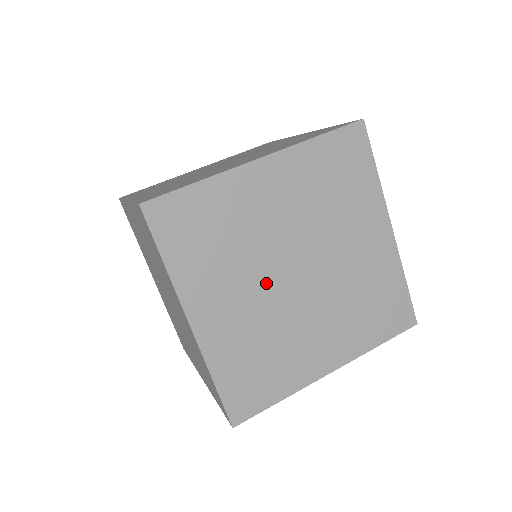
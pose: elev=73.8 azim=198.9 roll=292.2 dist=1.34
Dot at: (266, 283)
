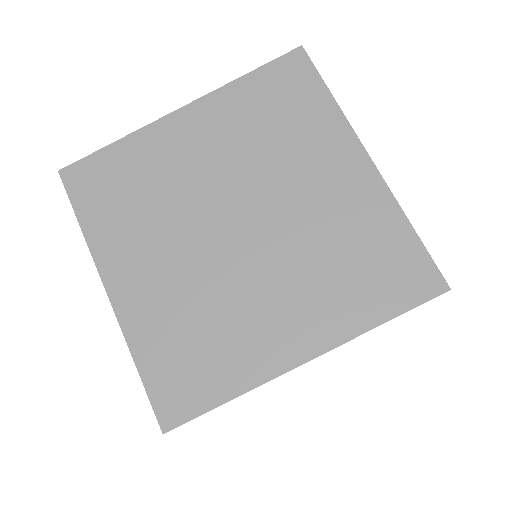
Dot at: occluded
